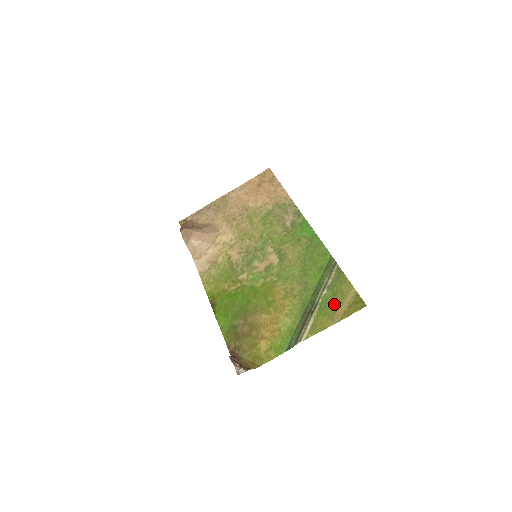
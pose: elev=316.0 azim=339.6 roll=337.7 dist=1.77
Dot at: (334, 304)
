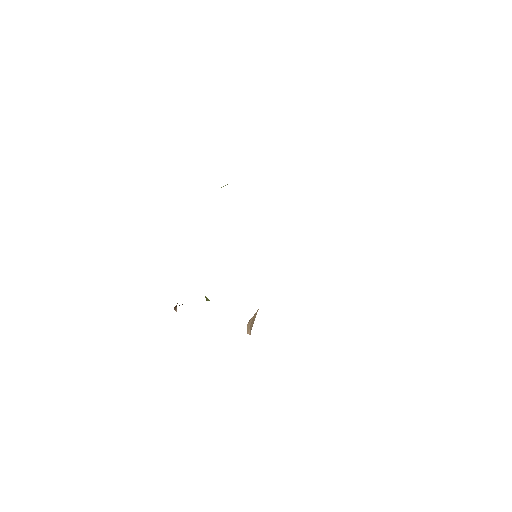
Dot at: occluded
